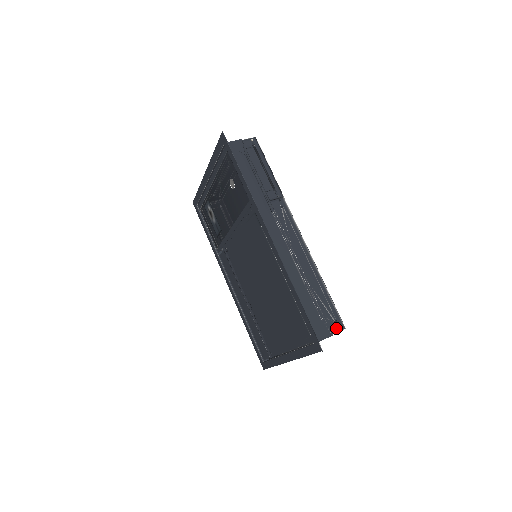
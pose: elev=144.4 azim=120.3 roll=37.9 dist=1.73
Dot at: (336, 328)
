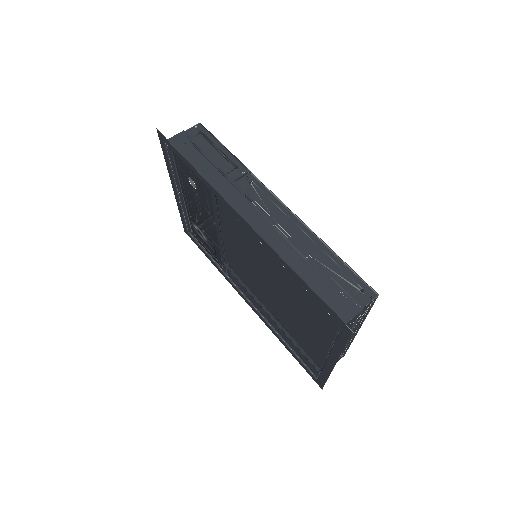
Dot at: (365, 299)
